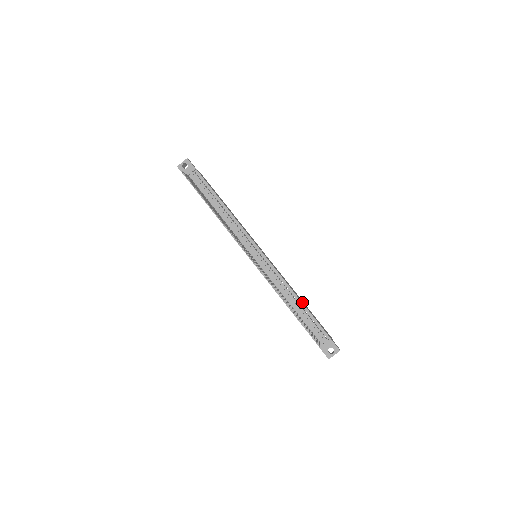
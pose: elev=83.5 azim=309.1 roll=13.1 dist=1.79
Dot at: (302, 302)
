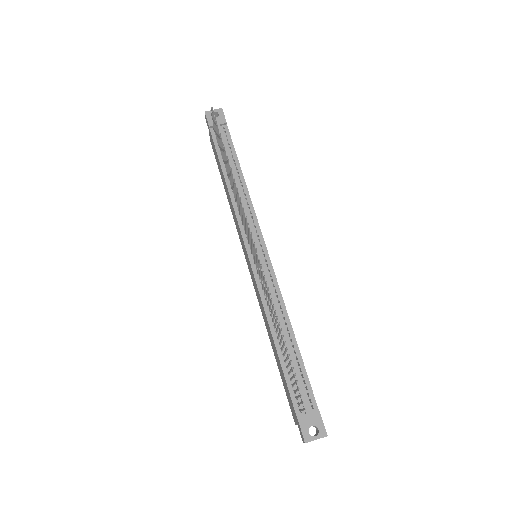
Dot at: (296, 341)
